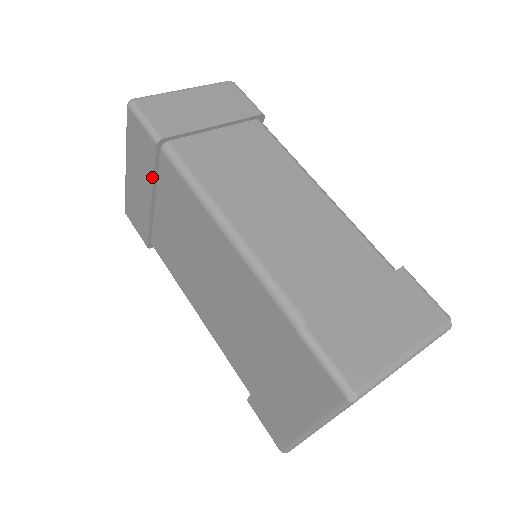
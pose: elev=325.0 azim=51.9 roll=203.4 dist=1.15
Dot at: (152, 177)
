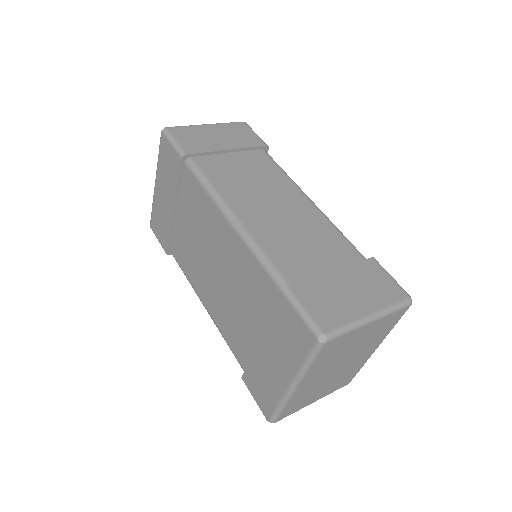
Dot at: (176, 187)
